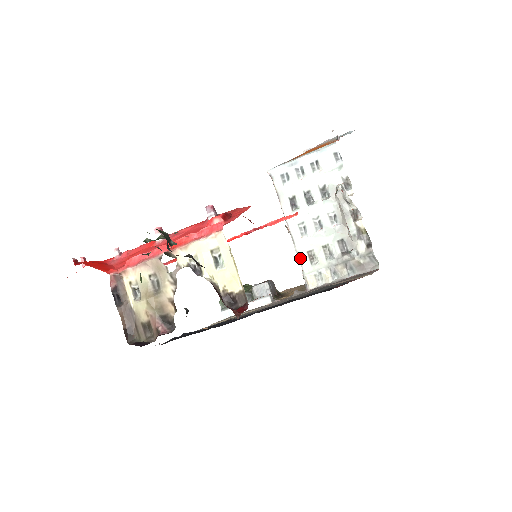
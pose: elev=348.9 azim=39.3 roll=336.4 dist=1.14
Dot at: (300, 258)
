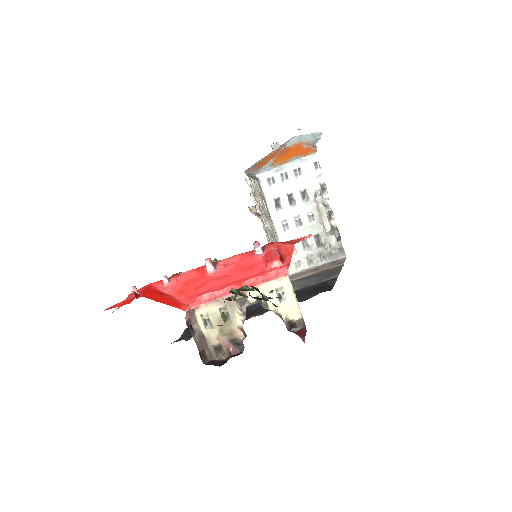
Dot at: occluded
